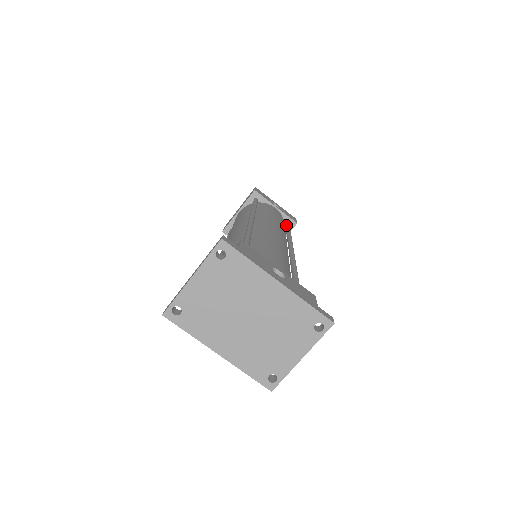
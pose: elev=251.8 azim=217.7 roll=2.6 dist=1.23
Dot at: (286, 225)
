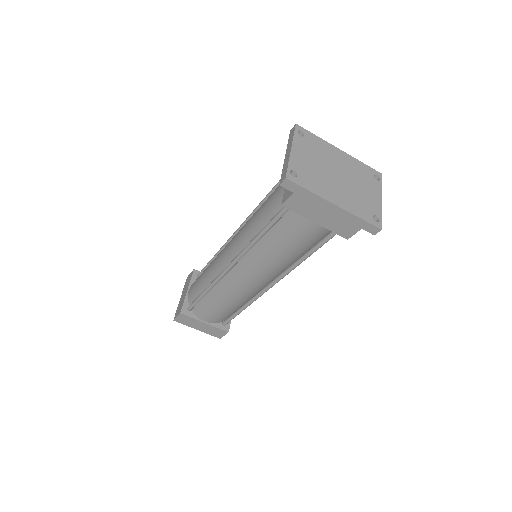
Dot at: occluded
